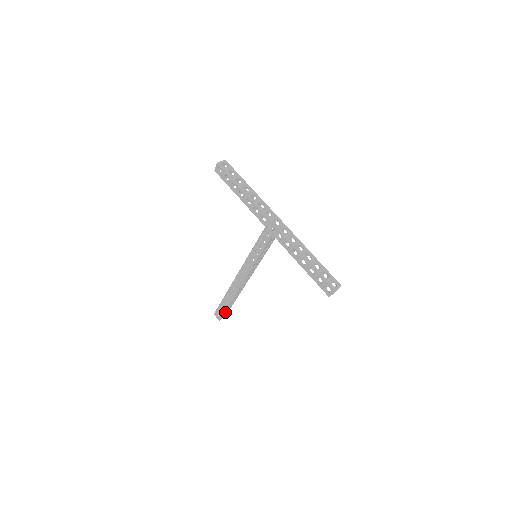
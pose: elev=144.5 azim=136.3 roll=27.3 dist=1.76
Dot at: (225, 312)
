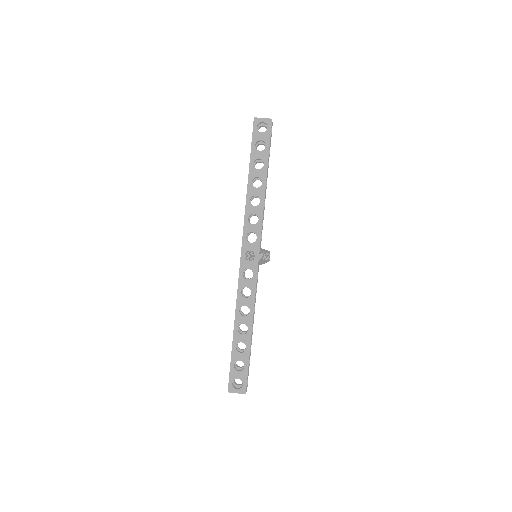
Dot at: occluded
